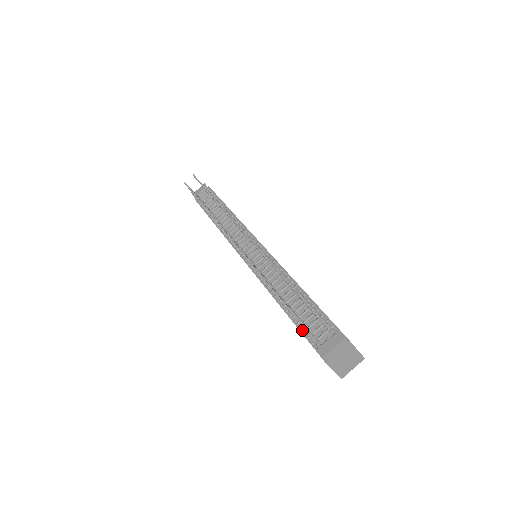
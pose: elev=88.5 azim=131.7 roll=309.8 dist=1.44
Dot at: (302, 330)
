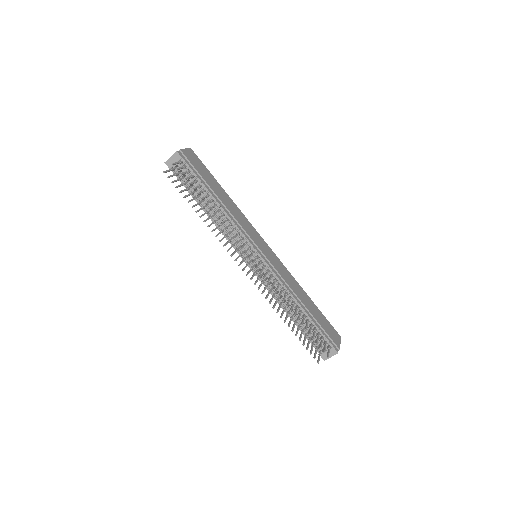
Dot at: occluded
